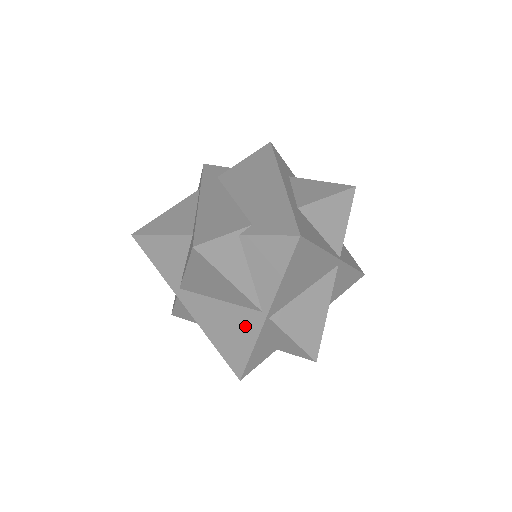
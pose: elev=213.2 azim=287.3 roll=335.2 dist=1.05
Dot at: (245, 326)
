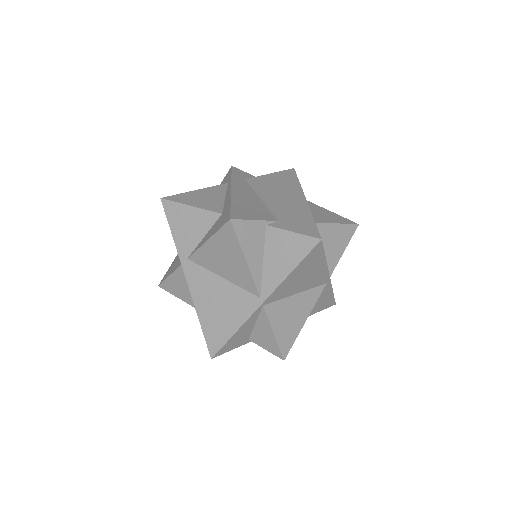
Dot at: (238, 307)
